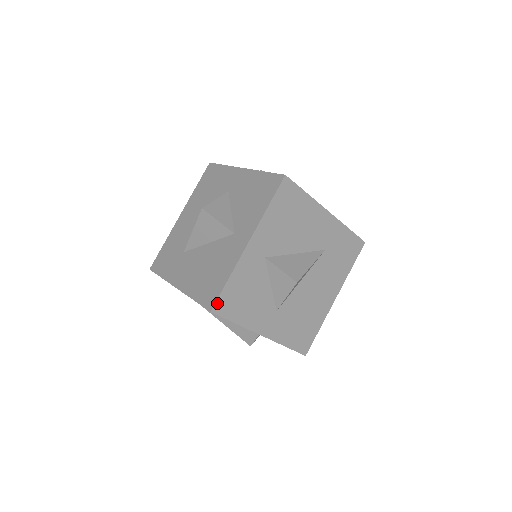
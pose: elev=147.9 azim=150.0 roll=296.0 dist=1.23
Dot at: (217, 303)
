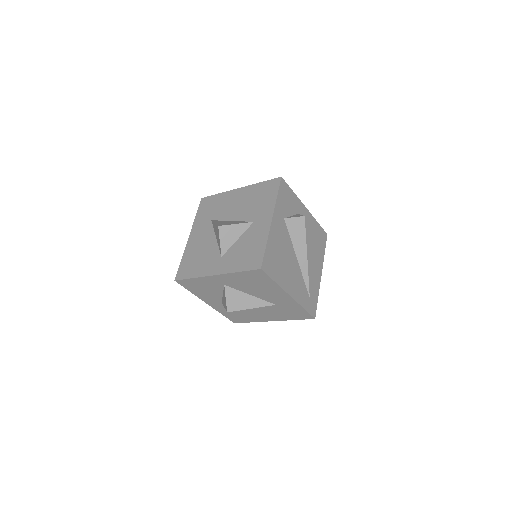
Dot at: (181, 280)
